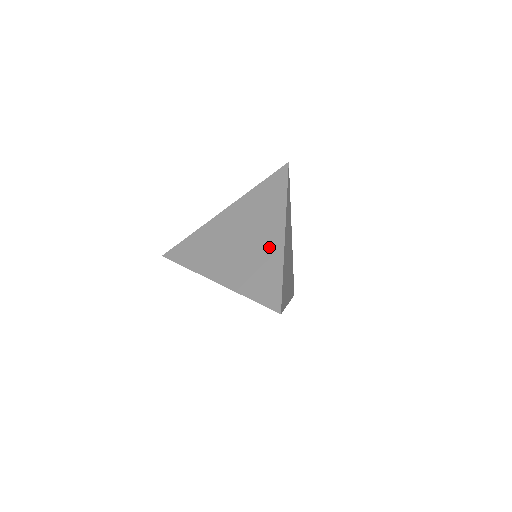
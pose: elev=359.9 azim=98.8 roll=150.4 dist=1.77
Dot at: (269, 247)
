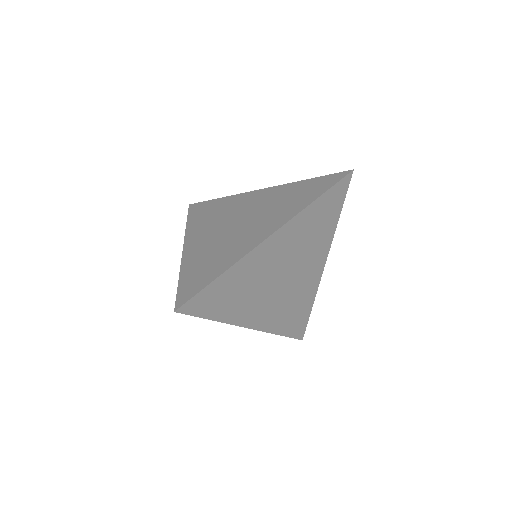
Dot at: (243, 242)
